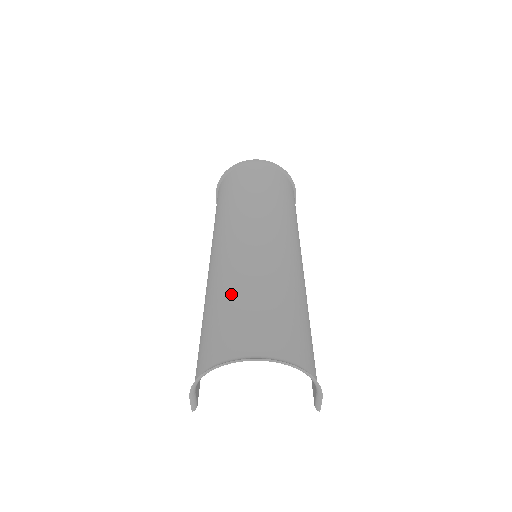
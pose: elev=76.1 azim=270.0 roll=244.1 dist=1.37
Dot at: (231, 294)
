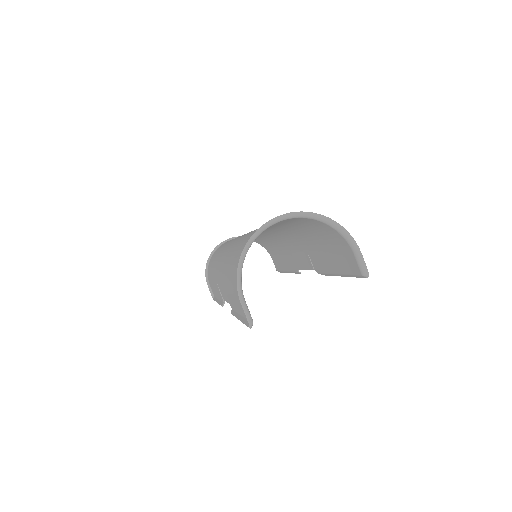
Dot at: (242, 240)
